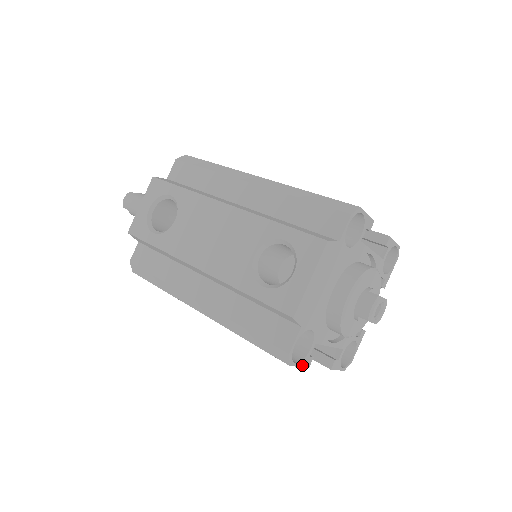
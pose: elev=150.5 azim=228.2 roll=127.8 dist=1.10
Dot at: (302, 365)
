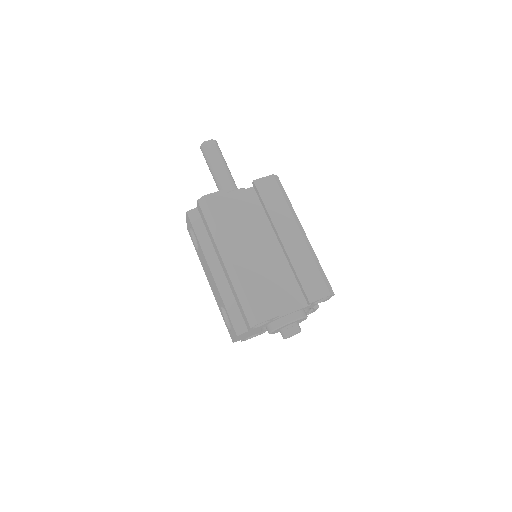
Dot at: (257, 335)
